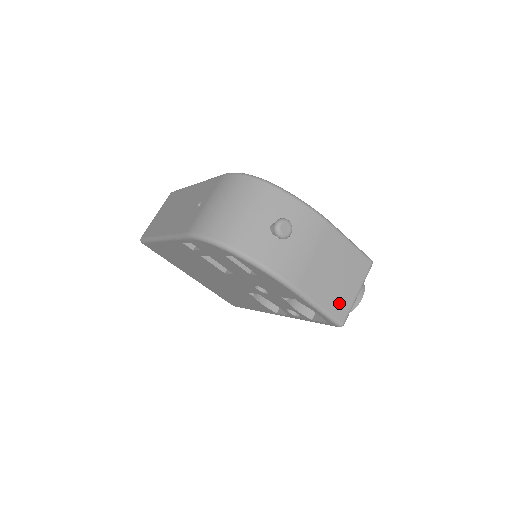
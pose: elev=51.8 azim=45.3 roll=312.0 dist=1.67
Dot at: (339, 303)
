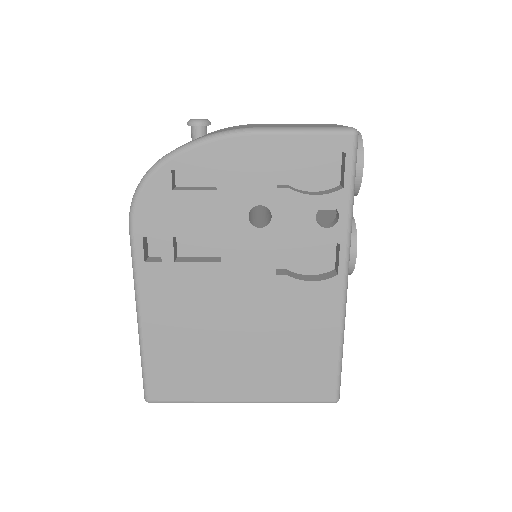
Dot at: occluded
